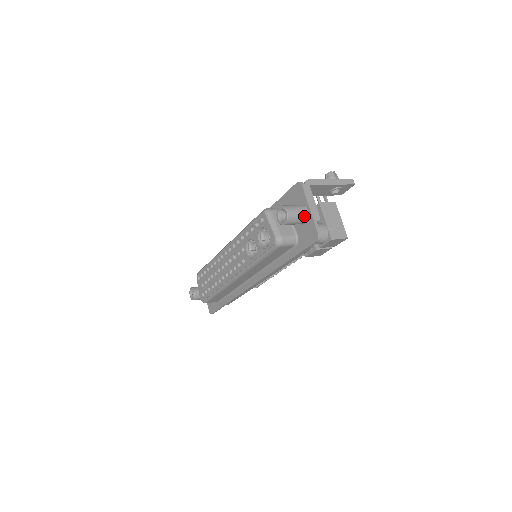
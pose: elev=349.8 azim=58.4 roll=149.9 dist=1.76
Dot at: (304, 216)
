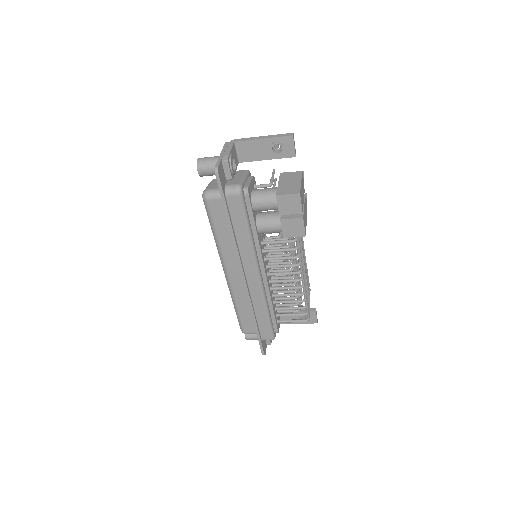
Dot at: (215, 161)
